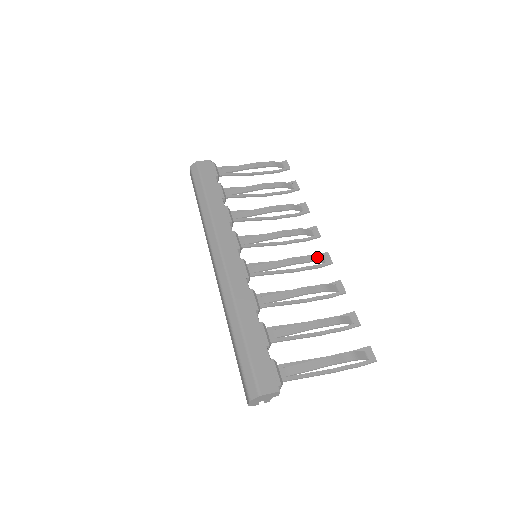
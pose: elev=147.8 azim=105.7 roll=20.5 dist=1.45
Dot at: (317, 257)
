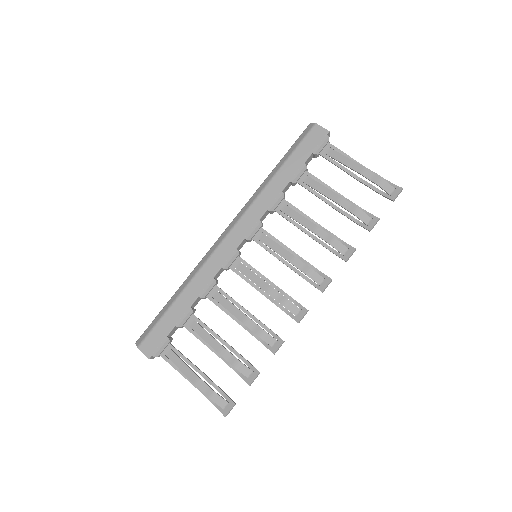
Dot at: (291, 305)
